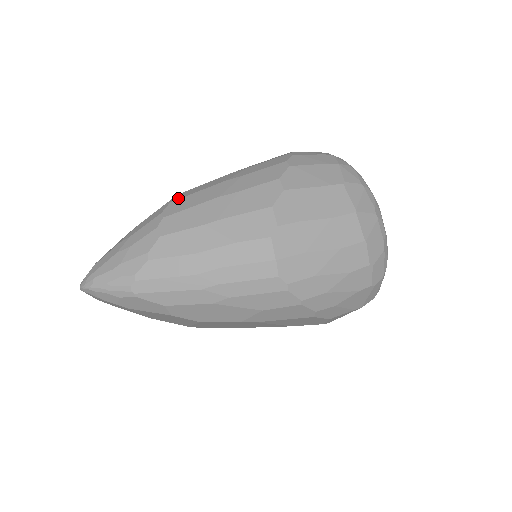
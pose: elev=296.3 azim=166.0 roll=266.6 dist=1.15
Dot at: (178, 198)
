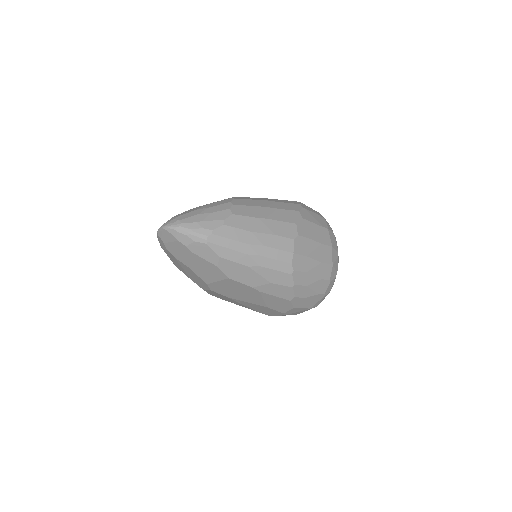
Dot at: (238, 198)
